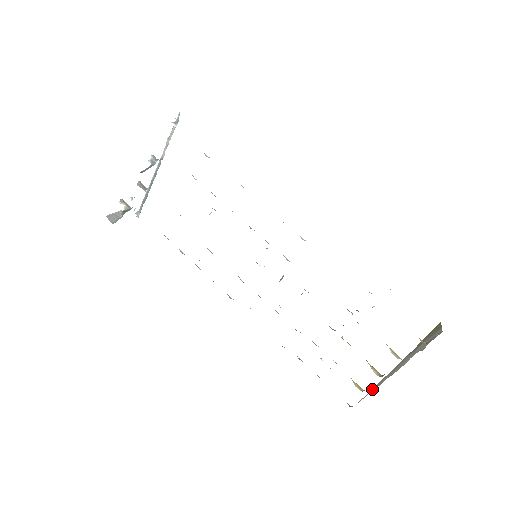
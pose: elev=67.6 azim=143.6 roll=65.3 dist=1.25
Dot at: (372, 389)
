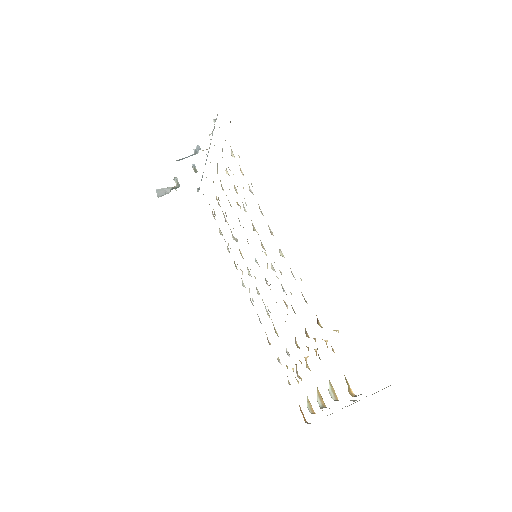
Dot at: occluded
